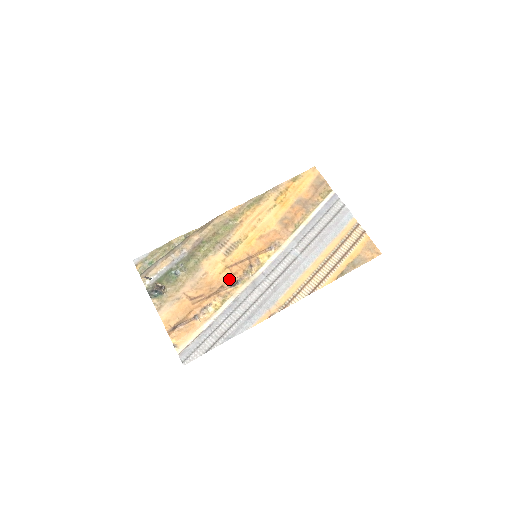
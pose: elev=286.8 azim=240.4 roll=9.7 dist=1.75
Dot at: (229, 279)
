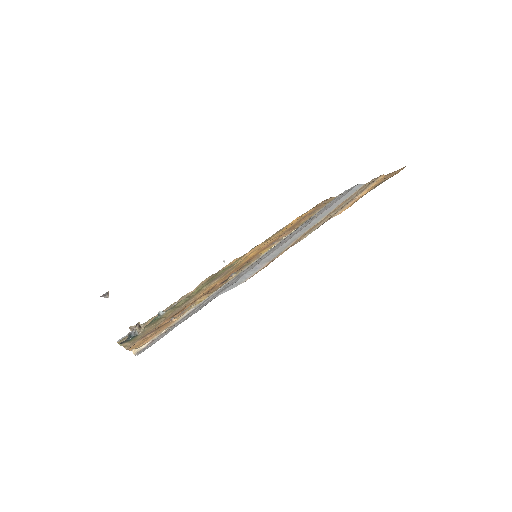
Dot at: (221, 281)
